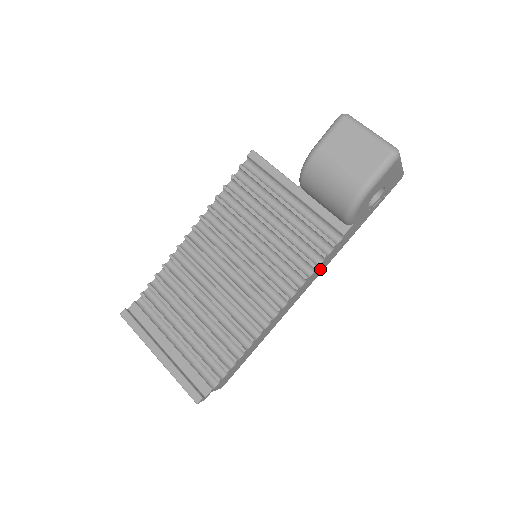
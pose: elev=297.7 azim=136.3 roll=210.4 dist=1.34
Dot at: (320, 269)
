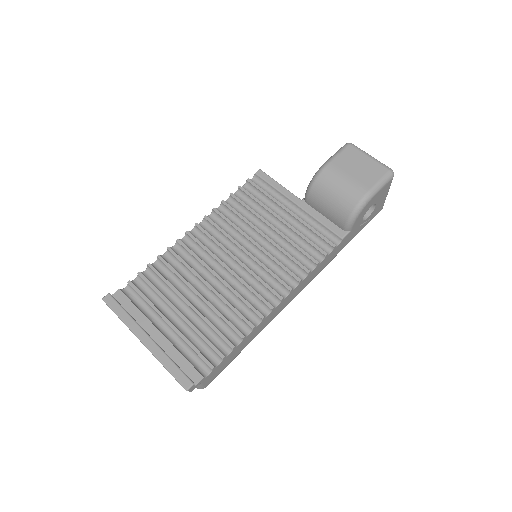
Dot at: (316, 271)
